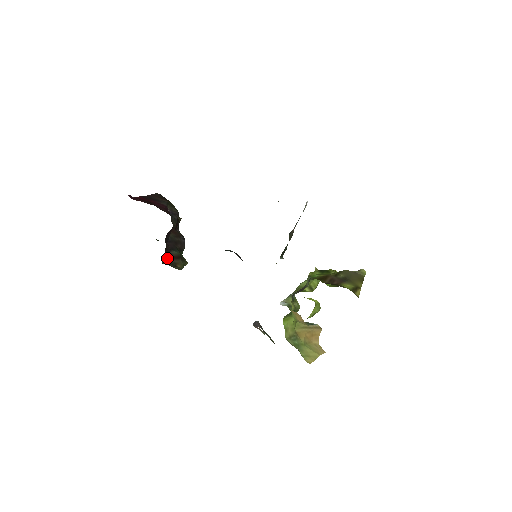
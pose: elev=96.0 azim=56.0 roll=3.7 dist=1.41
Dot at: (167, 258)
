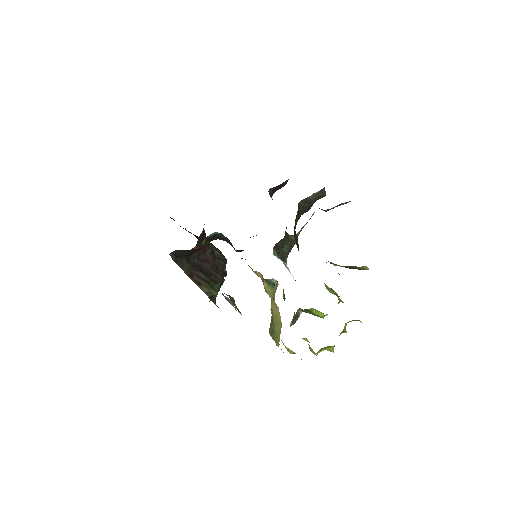
Dot at: (189, 270)
